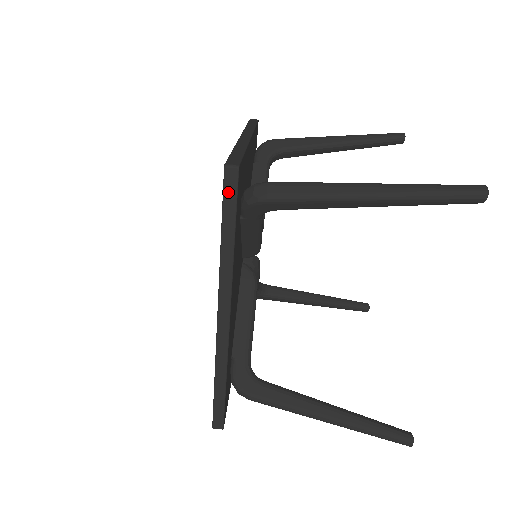
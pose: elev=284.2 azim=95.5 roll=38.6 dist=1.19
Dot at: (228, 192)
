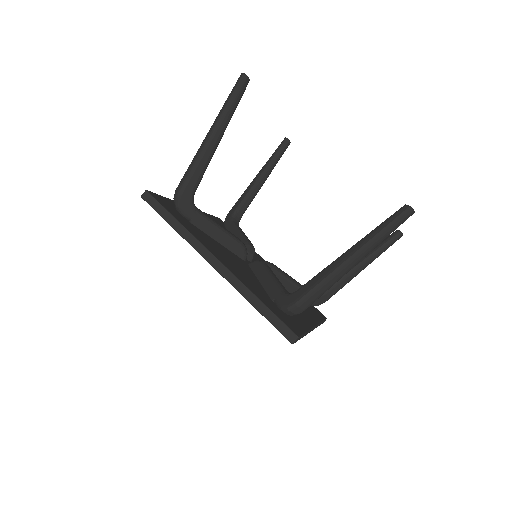
Dot at: (153, 204)
